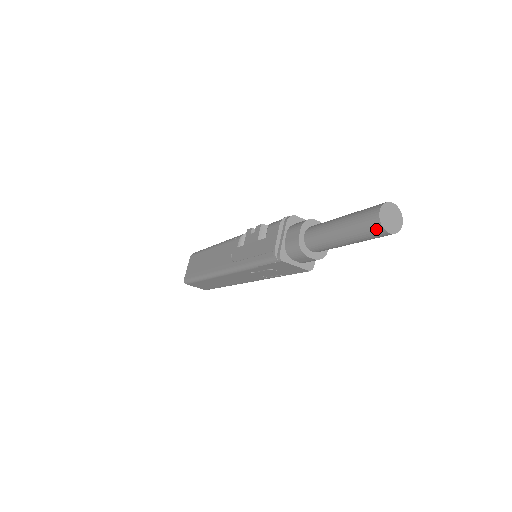
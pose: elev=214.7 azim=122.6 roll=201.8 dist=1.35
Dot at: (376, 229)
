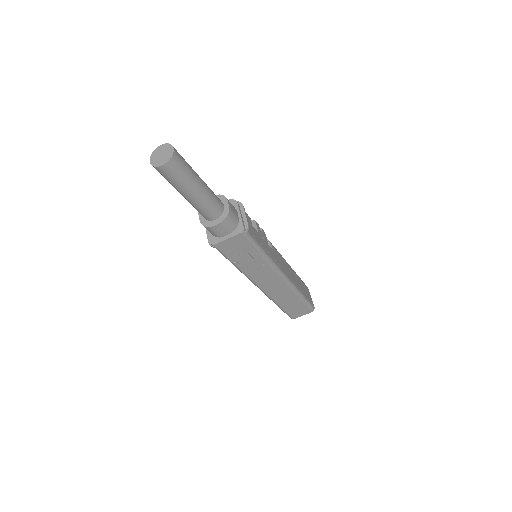
Dot at: (160, 172)
